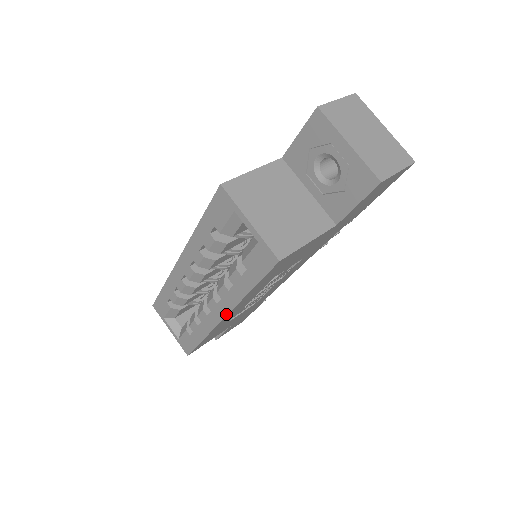
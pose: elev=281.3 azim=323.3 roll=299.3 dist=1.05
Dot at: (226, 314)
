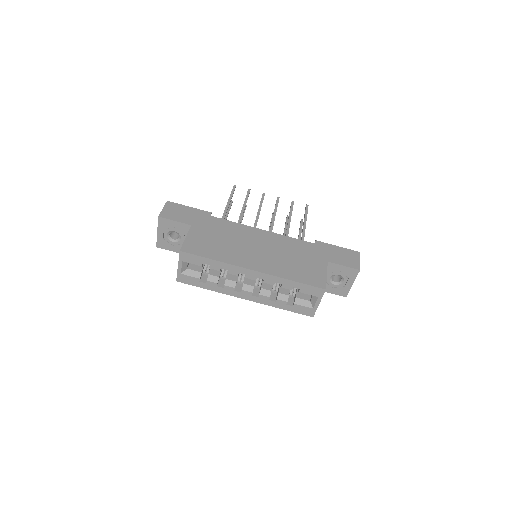
Dot at: occluded
